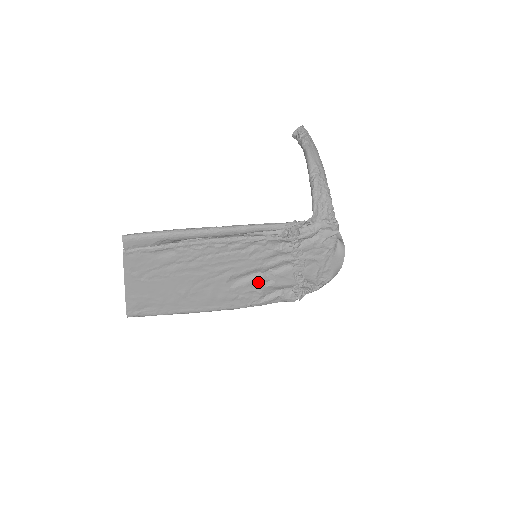
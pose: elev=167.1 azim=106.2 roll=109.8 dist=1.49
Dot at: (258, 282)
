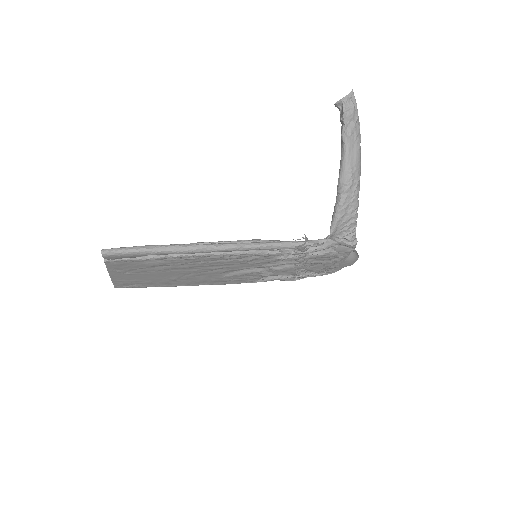
Dot at: (255, 273)
